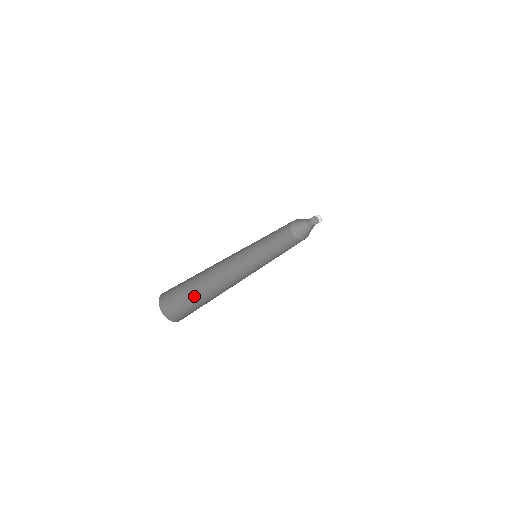
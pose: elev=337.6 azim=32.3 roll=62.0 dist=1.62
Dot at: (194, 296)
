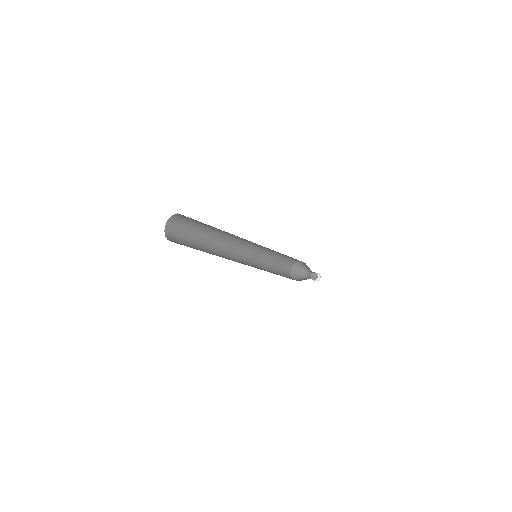
Dot at: occluded
